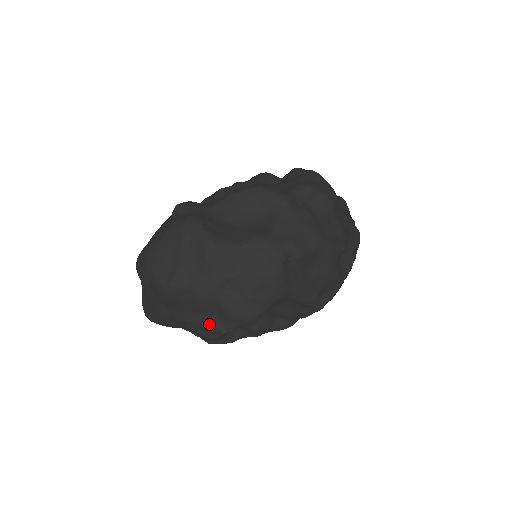
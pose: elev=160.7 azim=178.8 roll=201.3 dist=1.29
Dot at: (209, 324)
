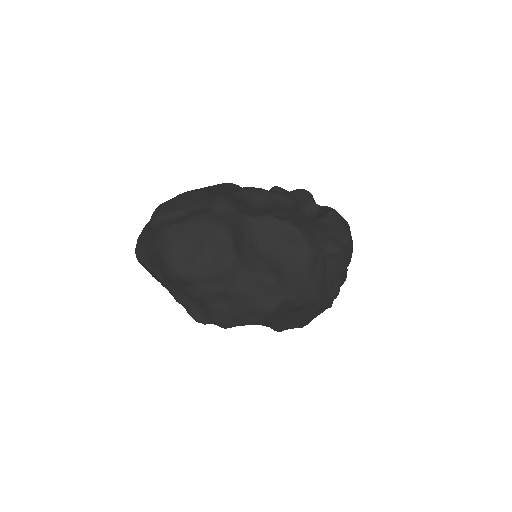
Dot at: (190, 309)
